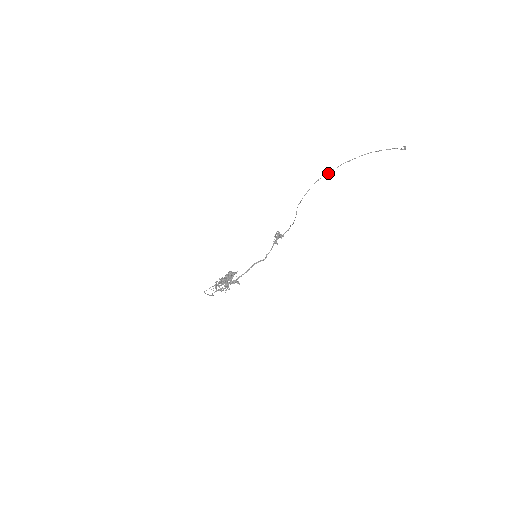
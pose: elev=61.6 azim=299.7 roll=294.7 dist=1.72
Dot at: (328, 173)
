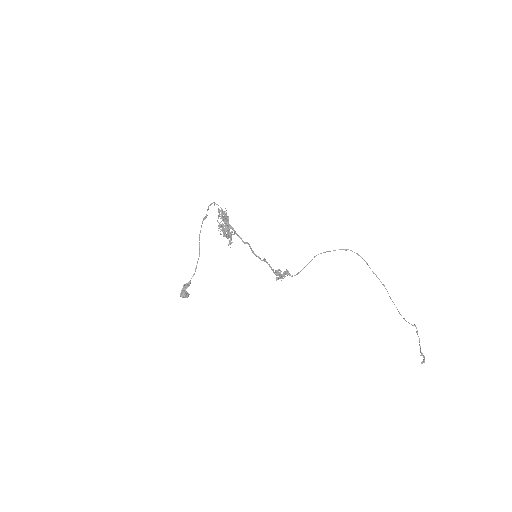
Dot at: occluded
